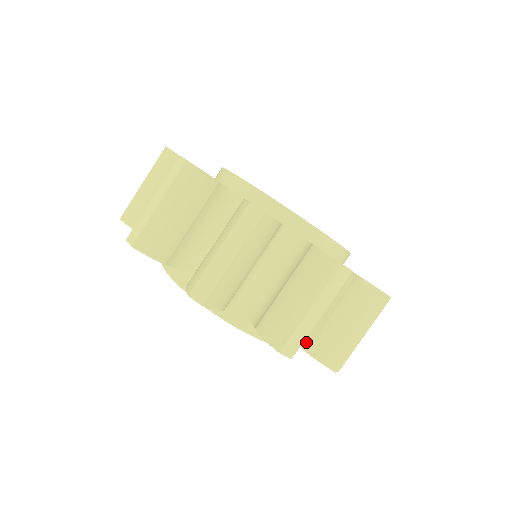
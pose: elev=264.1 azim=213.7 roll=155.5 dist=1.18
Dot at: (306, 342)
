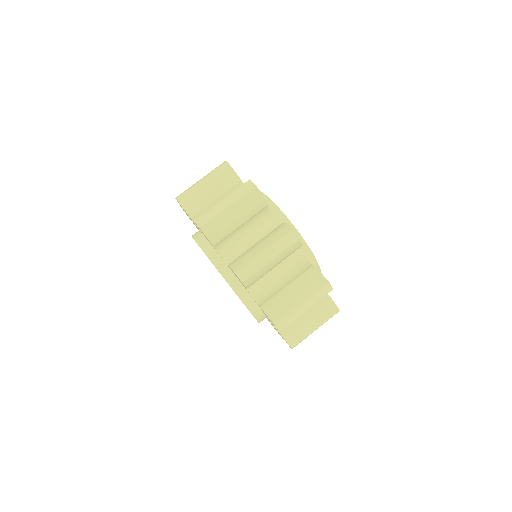
Dot at: (263, 302)
